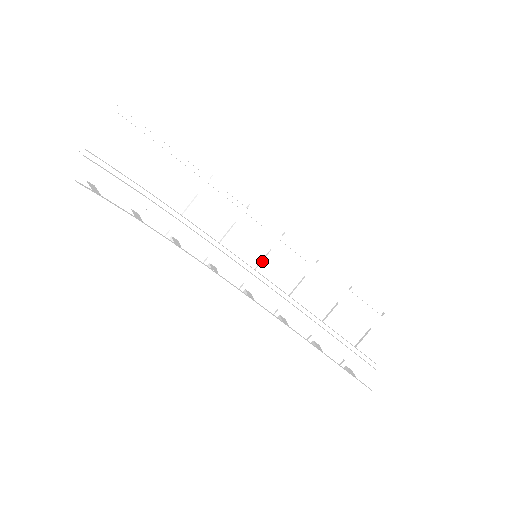
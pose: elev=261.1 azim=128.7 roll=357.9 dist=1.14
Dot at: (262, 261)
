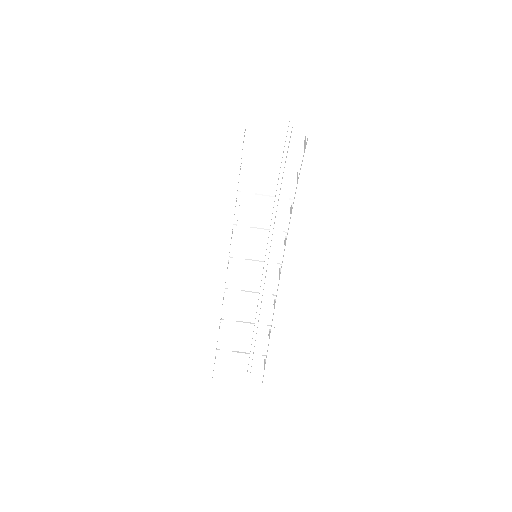
Dot at: (254, 261)
